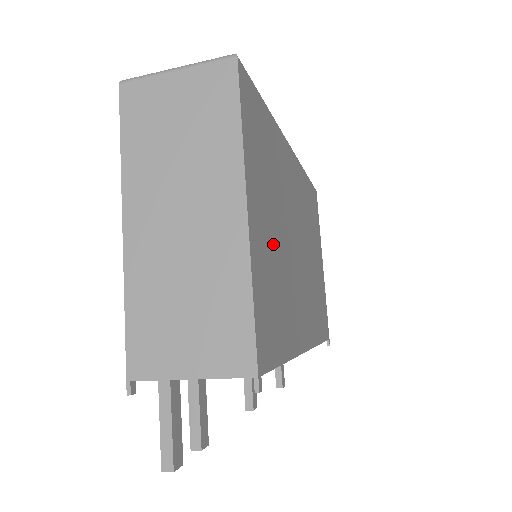
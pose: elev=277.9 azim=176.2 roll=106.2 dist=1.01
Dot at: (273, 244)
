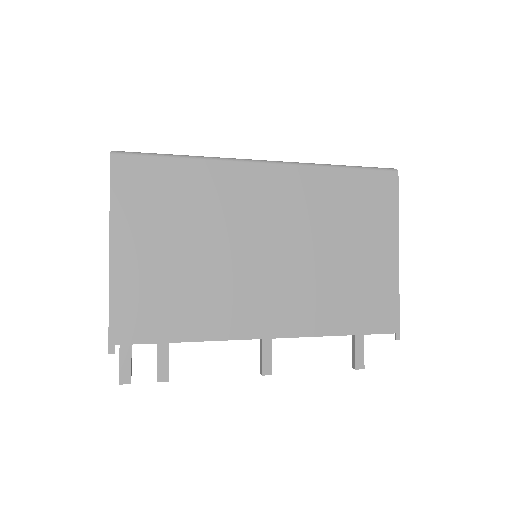
Dot at: (169, 262)
